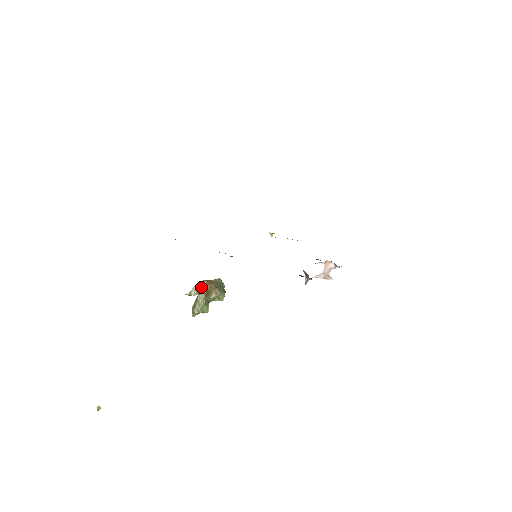
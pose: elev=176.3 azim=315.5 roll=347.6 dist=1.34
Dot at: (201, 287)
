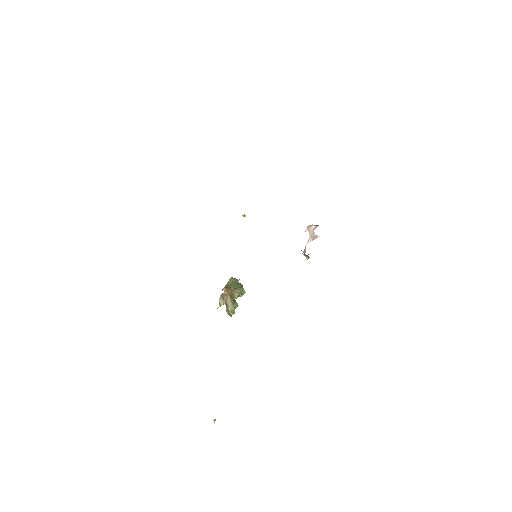
Dot at: (224, 294)
